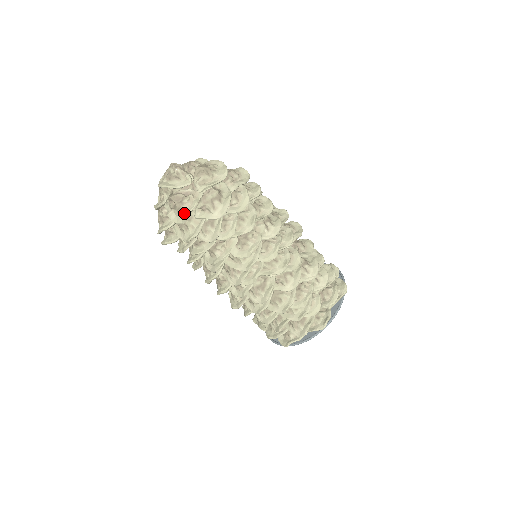
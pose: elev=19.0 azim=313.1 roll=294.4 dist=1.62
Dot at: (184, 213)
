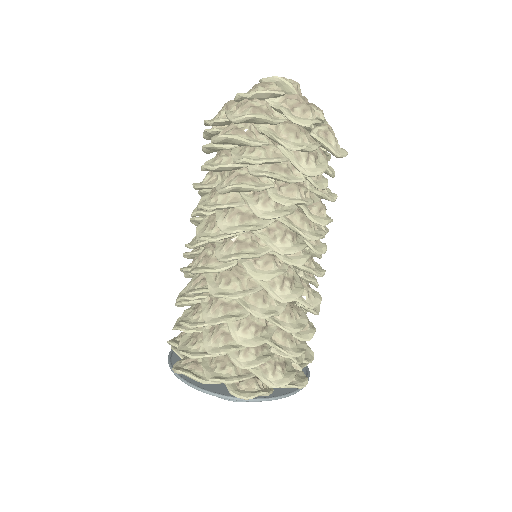
Dot at: (310, 118)
